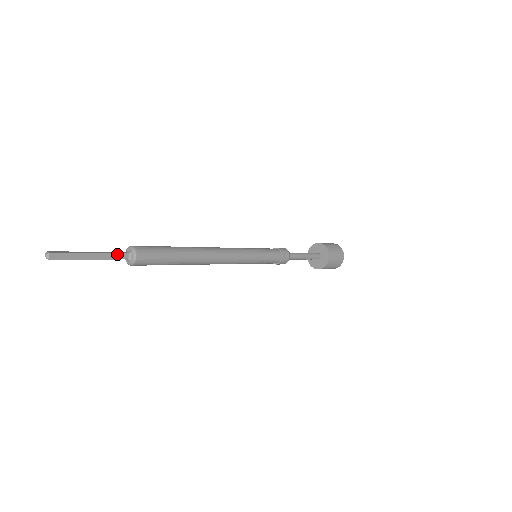
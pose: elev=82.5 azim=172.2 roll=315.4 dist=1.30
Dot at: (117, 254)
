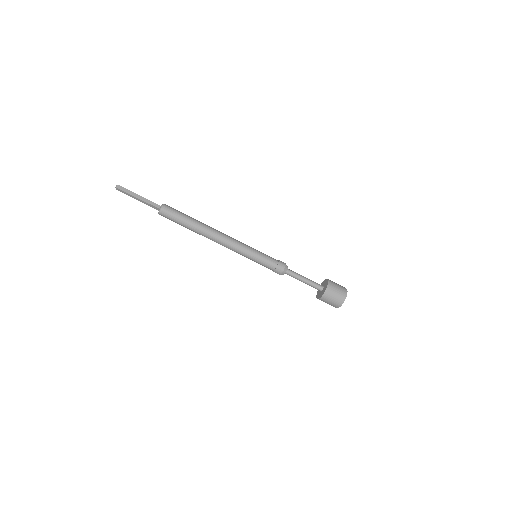
Dot at: (153, 203)
